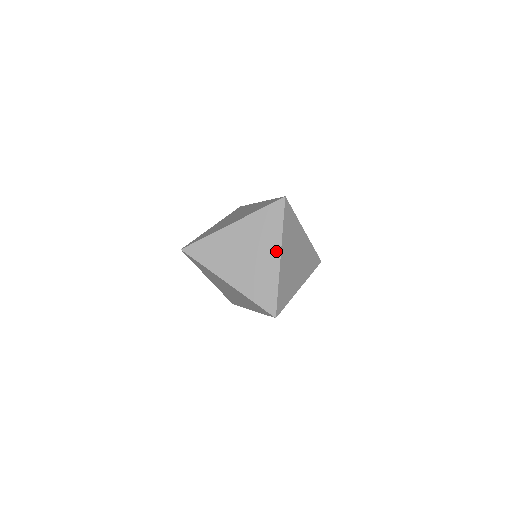
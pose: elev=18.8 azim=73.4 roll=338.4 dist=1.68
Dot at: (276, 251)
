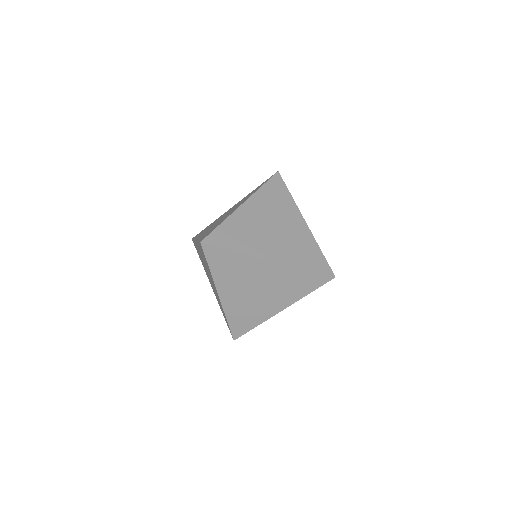
Dot at: (298, 217)
